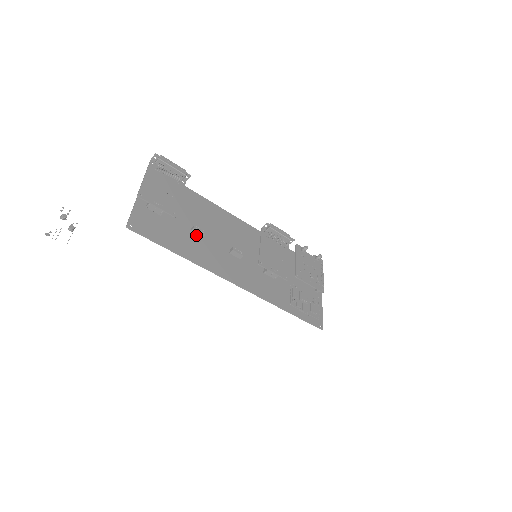
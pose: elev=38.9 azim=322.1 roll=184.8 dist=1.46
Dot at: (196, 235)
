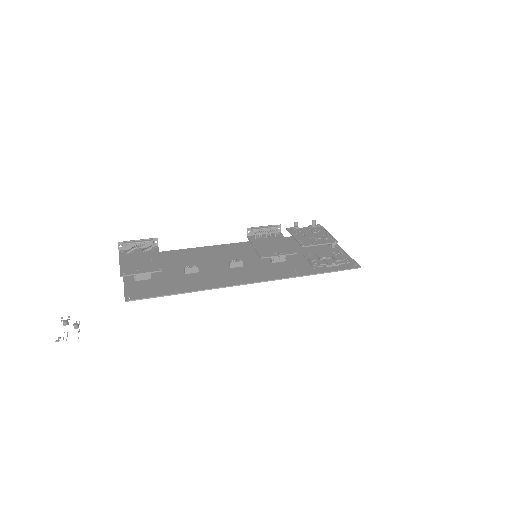
Dot at: (192, 273)
